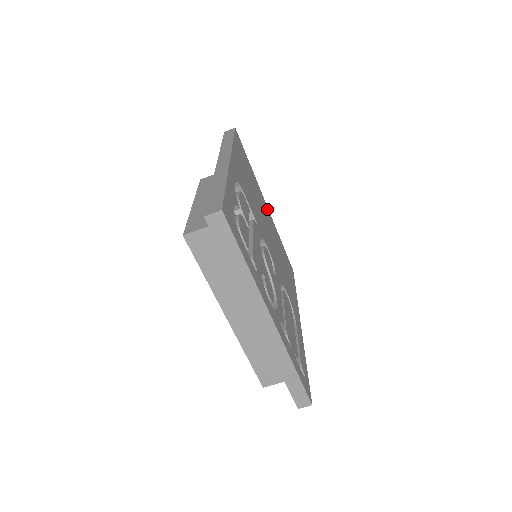
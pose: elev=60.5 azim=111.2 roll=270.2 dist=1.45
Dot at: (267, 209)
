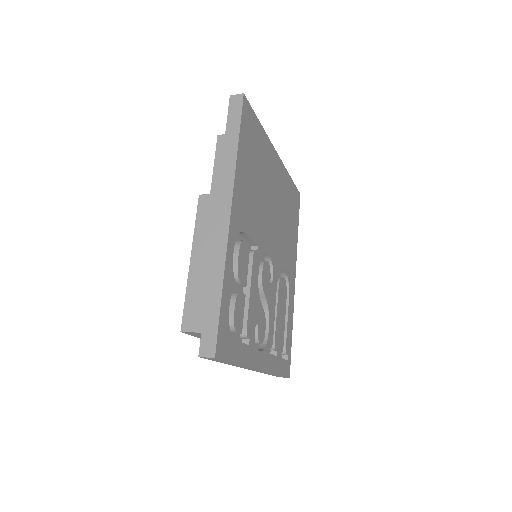
Dot at: (277, 161)
